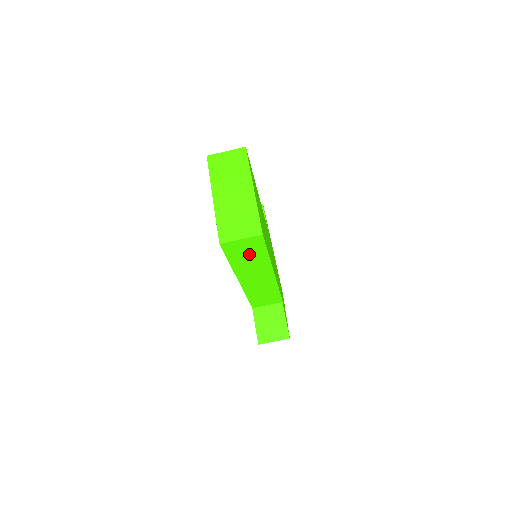
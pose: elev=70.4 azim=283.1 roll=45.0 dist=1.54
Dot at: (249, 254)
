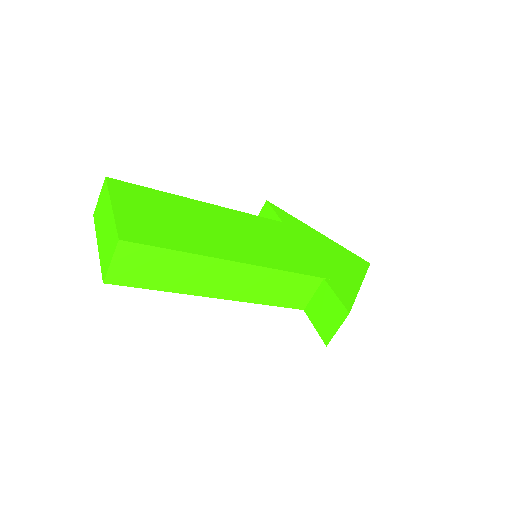
Dot at: (156, 267)
